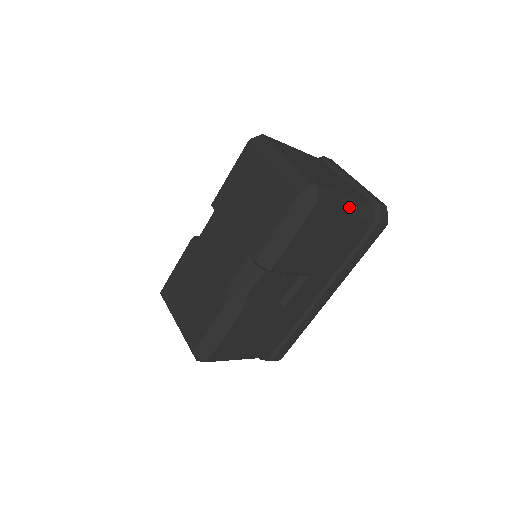
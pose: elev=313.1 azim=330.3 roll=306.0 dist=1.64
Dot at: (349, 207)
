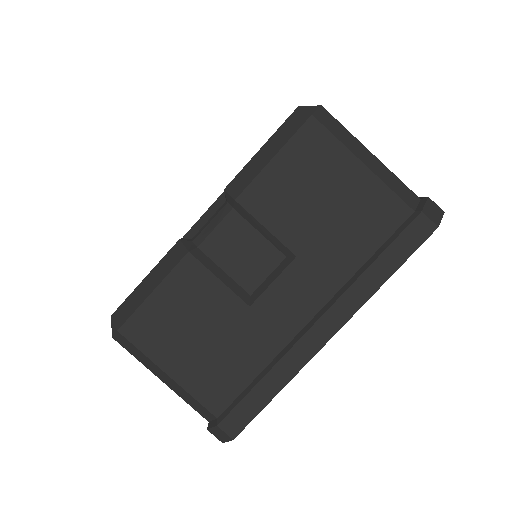
Dot at: (368, 161)
